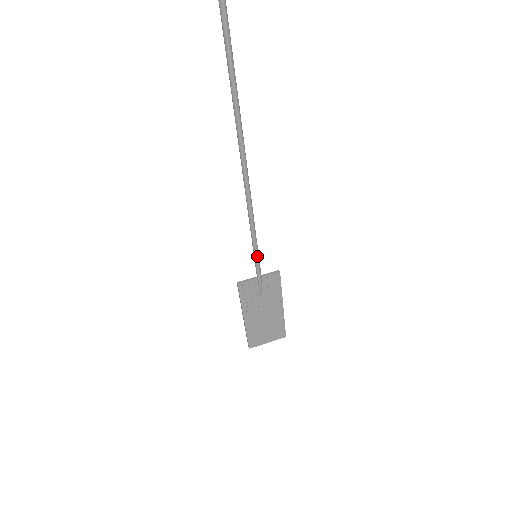
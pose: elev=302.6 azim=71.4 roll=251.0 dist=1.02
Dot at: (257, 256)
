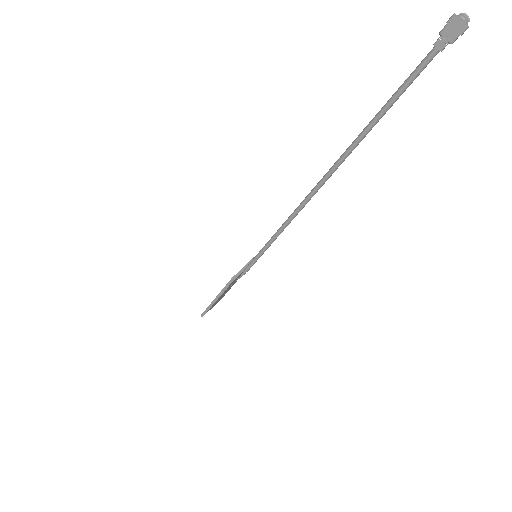
Dot at: occluded
